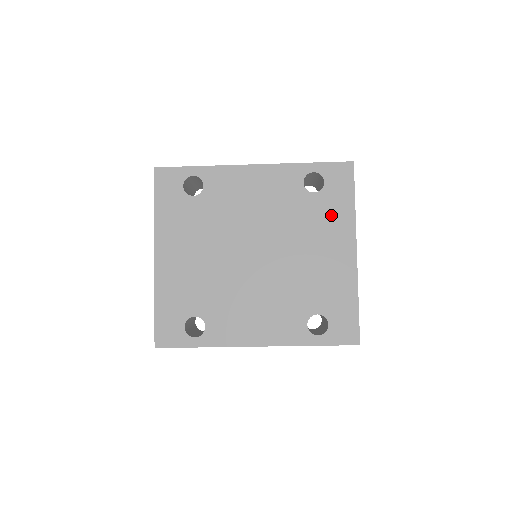
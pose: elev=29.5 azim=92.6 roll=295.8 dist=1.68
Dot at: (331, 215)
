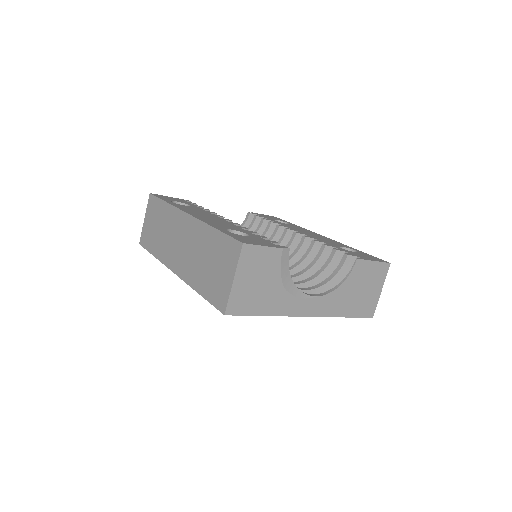
Dot at: occluded
